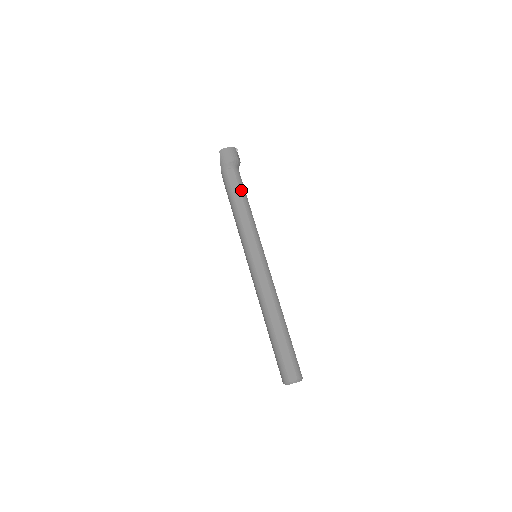
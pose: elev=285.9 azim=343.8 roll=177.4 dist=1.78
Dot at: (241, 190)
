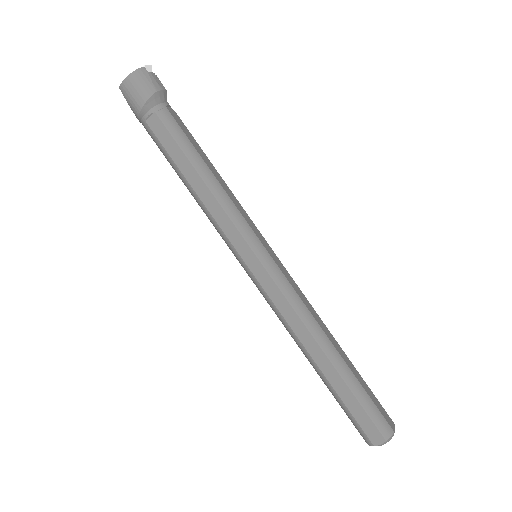
Dot at: (184, 150)
